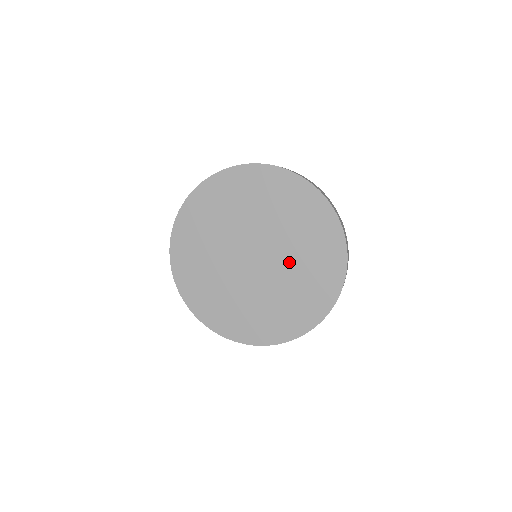
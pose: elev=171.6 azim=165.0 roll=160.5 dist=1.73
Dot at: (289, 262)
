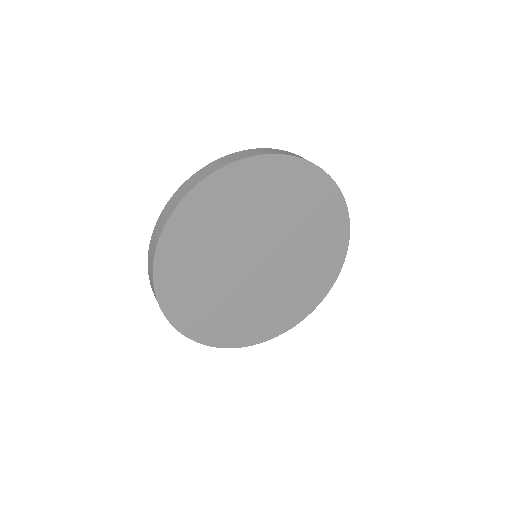
Dot at: (297, 248)
